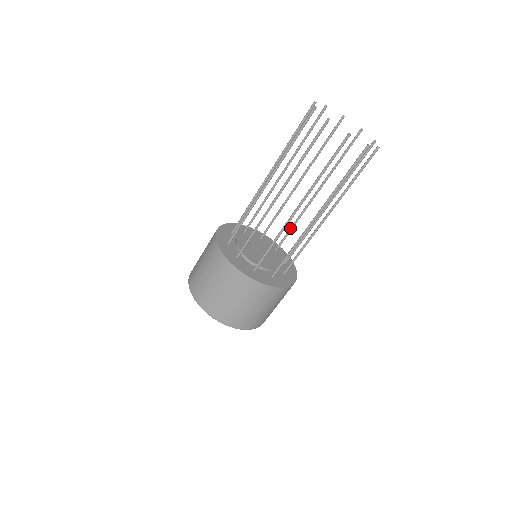
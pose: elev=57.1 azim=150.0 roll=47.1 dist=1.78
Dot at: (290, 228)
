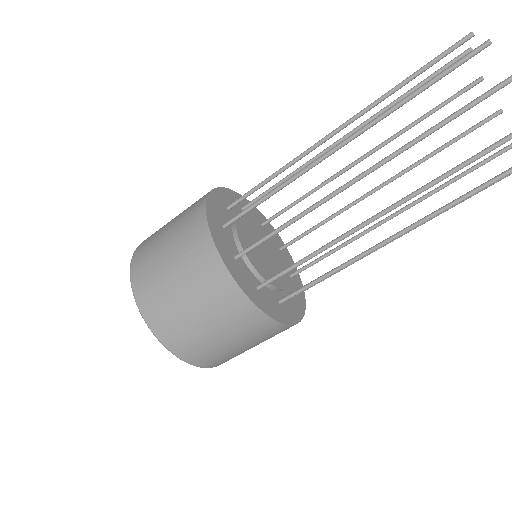
Dot at: (329, 251)
